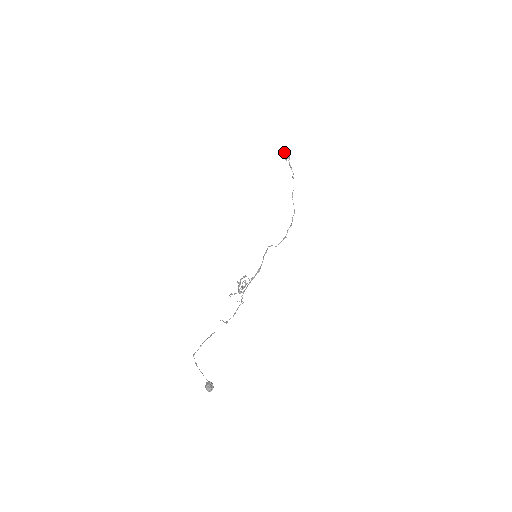
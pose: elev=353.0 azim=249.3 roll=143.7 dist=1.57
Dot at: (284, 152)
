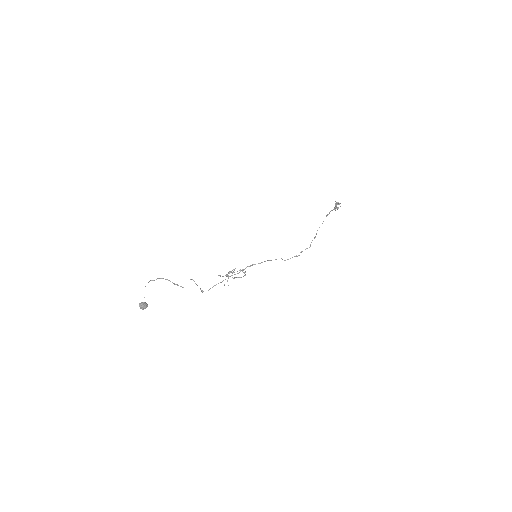
Dot at: (335, 204)
